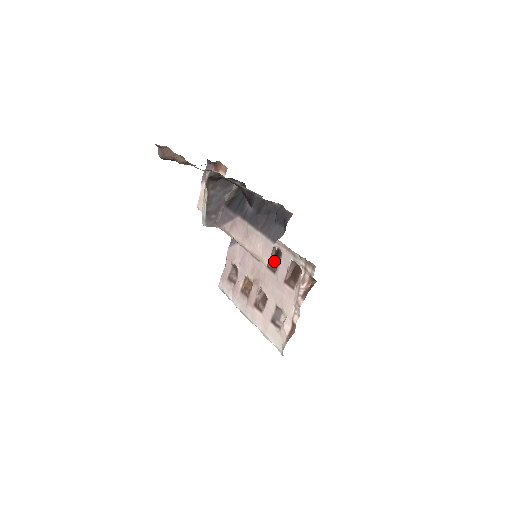
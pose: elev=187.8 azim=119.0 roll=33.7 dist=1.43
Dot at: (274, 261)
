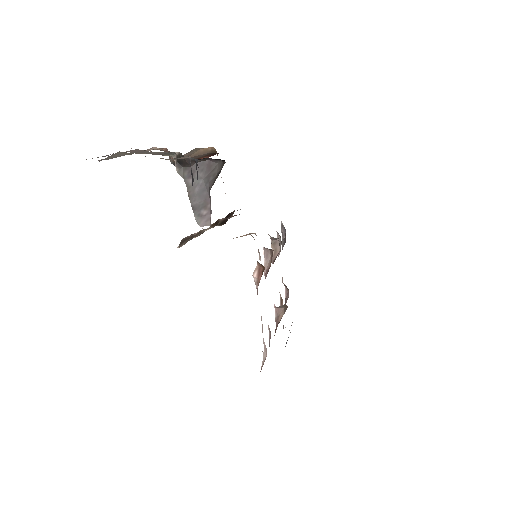
Dot at: occluded
